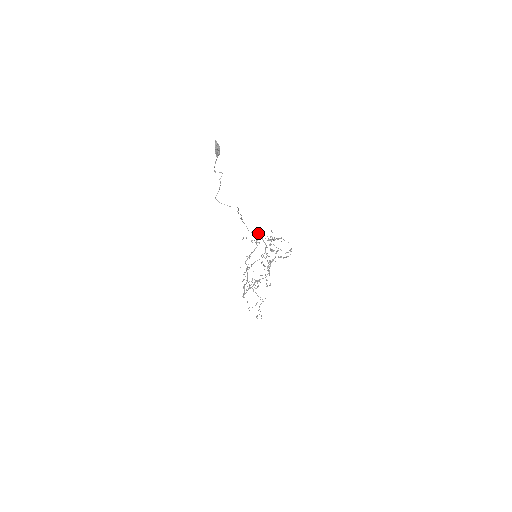
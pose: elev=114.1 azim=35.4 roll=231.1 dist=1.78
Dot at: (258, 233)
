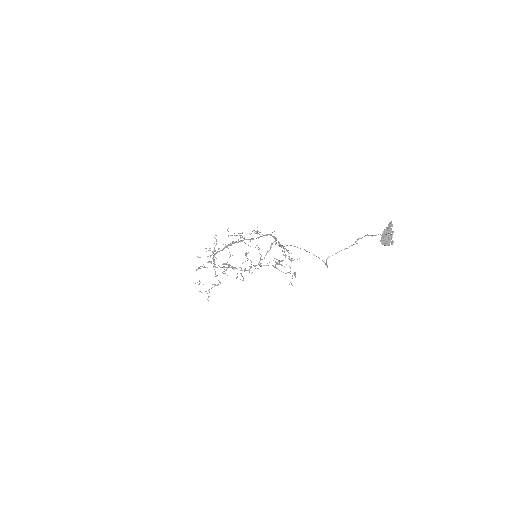
Dot at: (274, 236)
